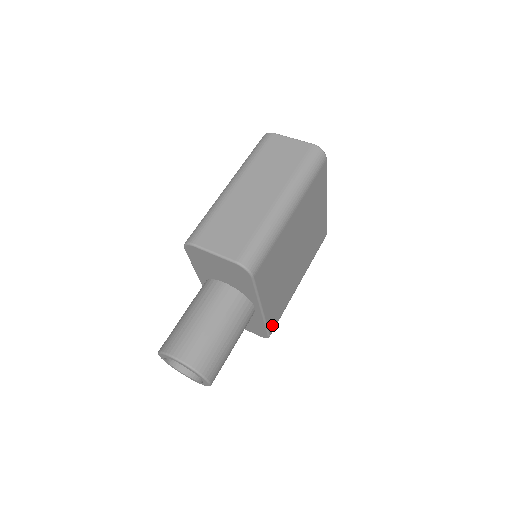
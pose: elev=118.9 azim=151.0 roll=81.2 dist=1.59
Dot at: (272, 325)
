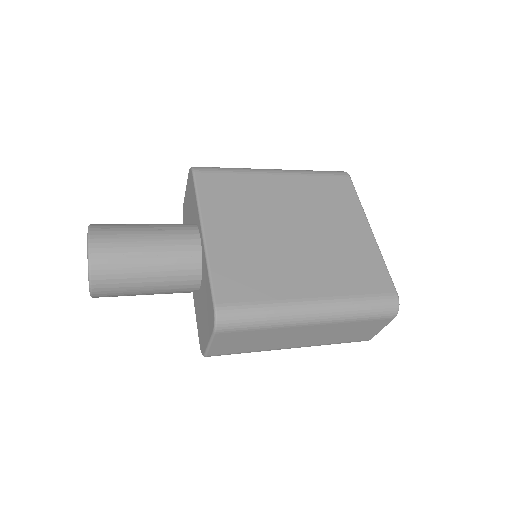
Dot at: (225, 292)
